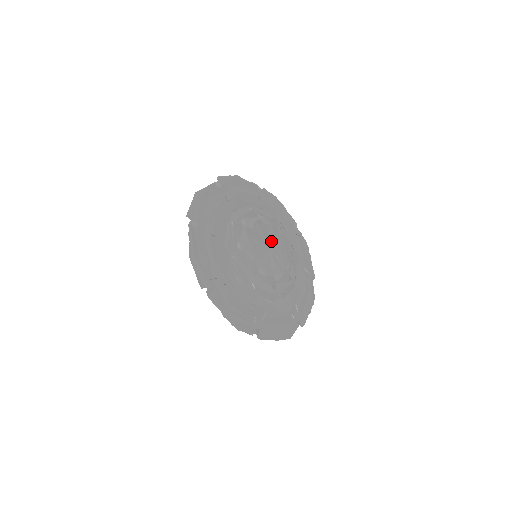
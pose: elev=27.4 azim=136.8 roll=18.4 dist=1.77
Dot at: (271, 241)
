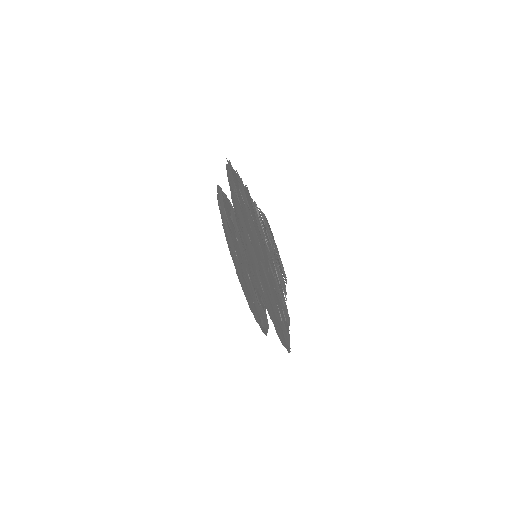
Dot at: occluded
